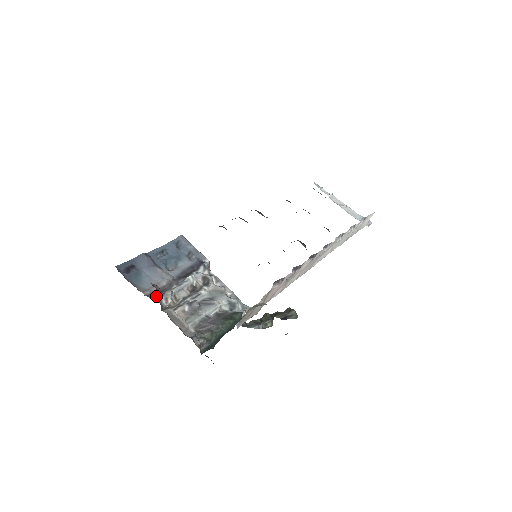
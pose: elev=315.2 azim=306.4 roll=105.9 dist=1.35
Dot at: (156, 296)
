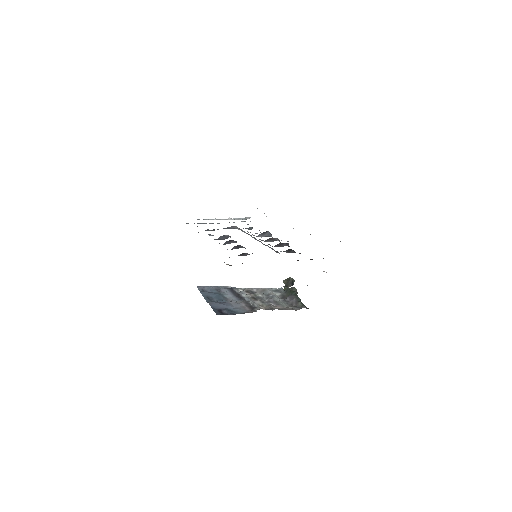
Dot at: (257, 309)
